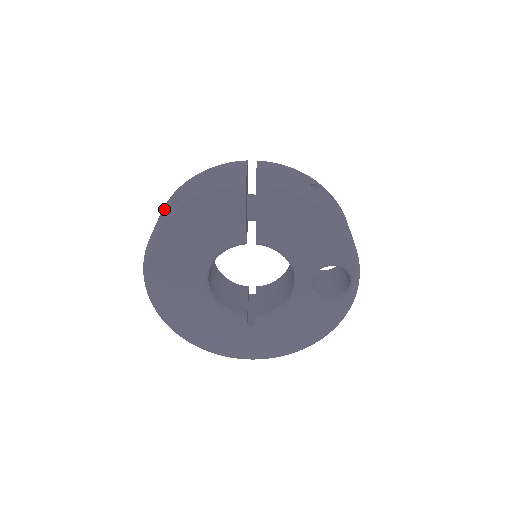
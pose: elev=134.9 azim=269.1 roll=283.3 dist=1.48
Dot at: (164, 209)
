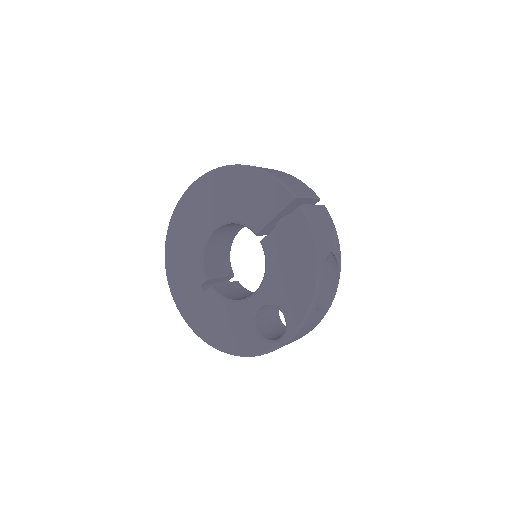
Dot at: occluded
